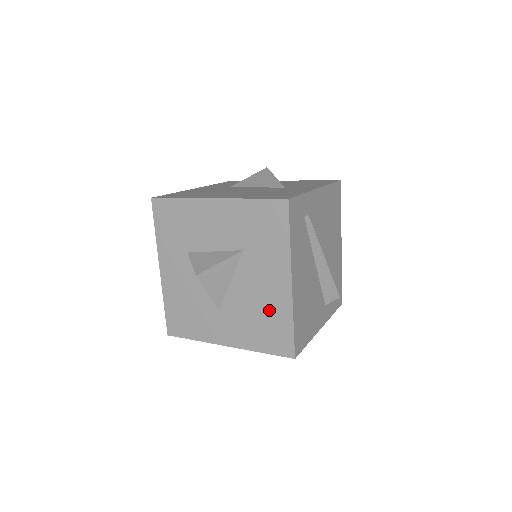
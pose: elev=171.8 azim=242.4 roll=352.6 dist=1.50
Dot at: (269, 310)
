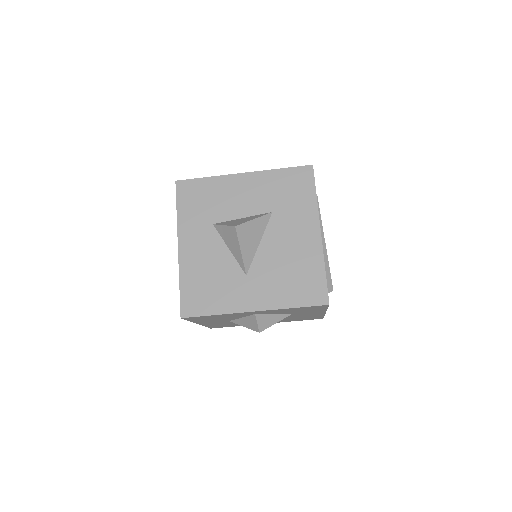
Dot at: (300, 262)
